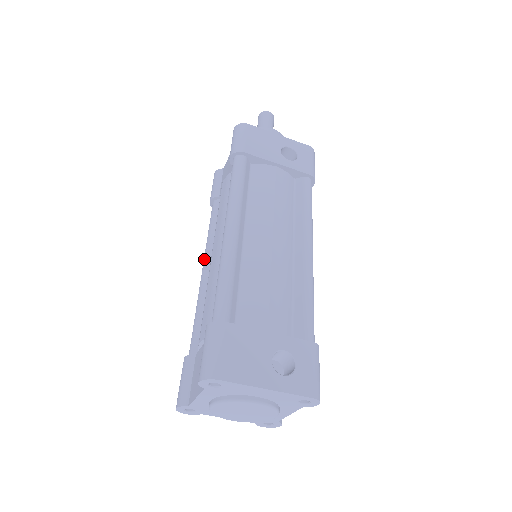
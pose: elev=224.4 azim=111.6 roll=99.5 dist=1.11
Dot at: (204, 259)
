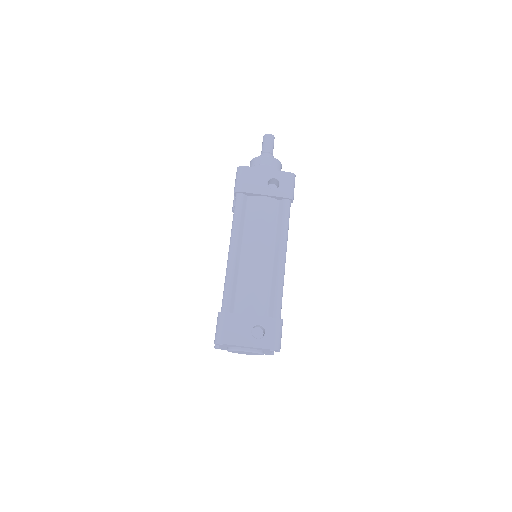
Dot at: occluded
